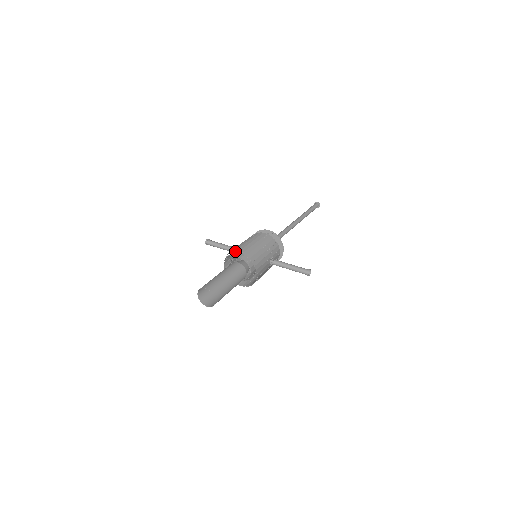
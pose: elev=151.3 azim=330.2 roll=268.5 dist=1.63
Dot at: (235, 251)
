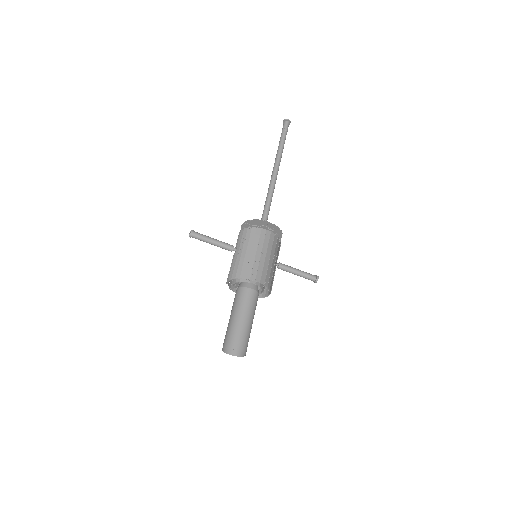
Dot at: (250, 279)
